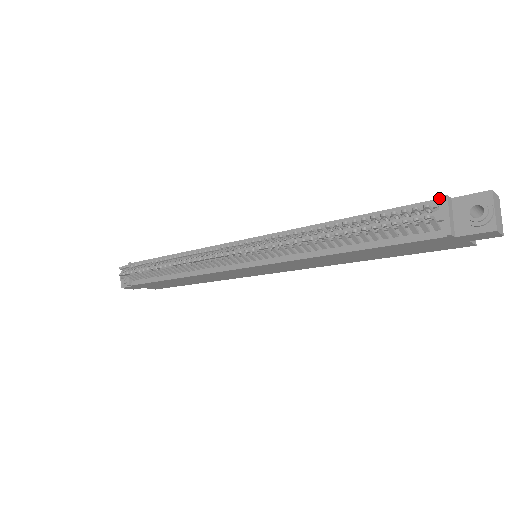
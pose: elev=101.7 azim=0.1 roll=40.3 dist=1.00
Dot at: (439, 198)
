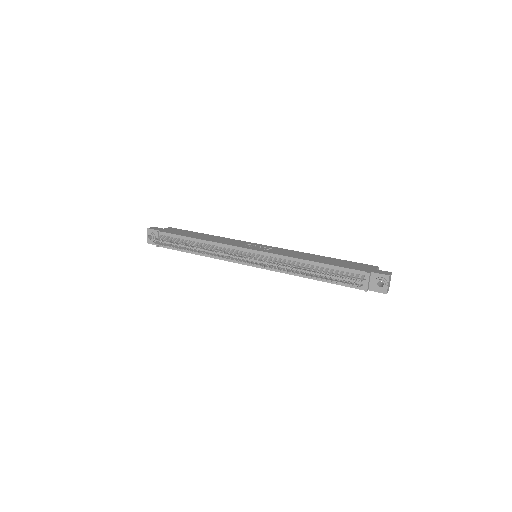
Dot at: (366, 272)
